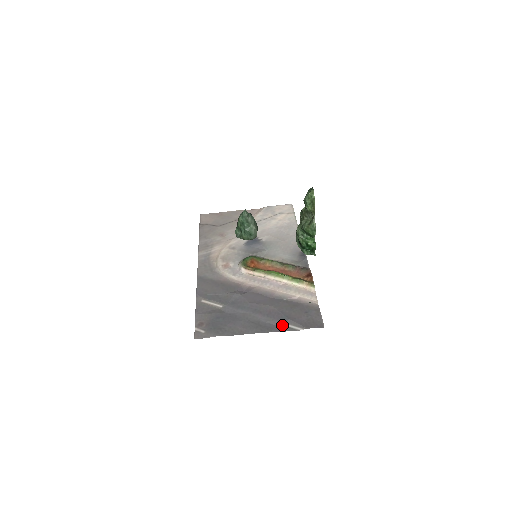
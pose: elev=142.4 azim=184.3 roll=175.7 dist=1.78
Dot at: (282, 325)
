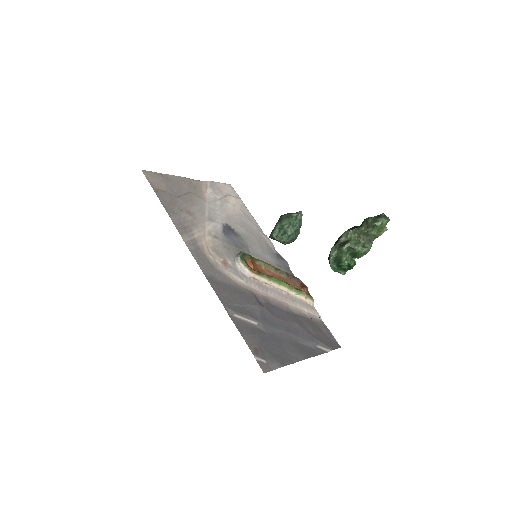
Dot at: (315, 347)
